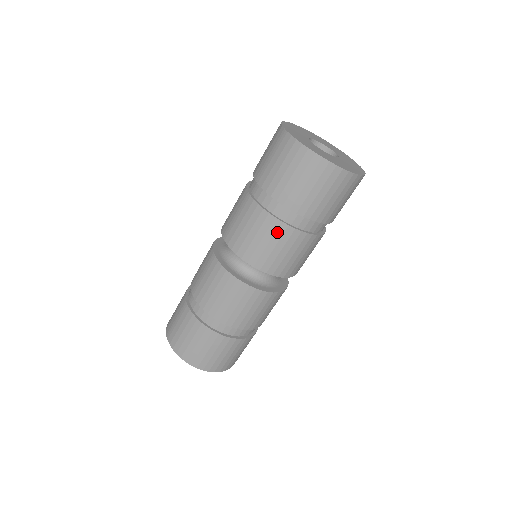
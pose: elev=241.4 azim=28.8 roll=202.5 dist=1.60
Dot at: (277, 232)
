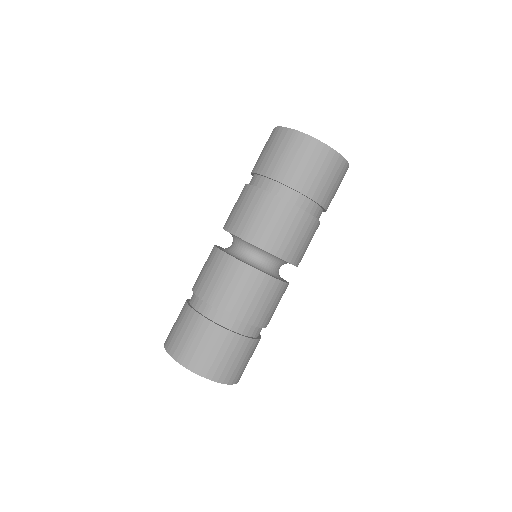
Dot at: (301, 221)
